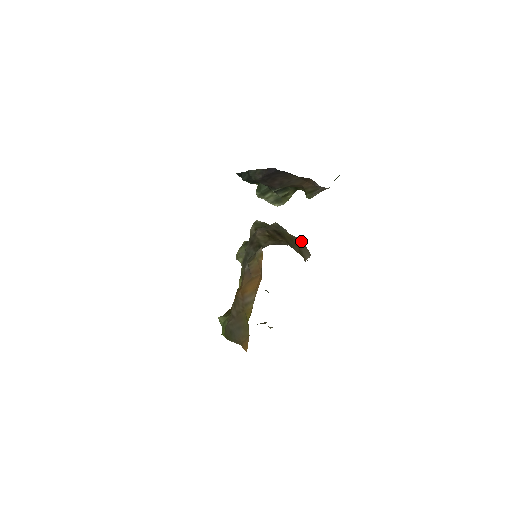
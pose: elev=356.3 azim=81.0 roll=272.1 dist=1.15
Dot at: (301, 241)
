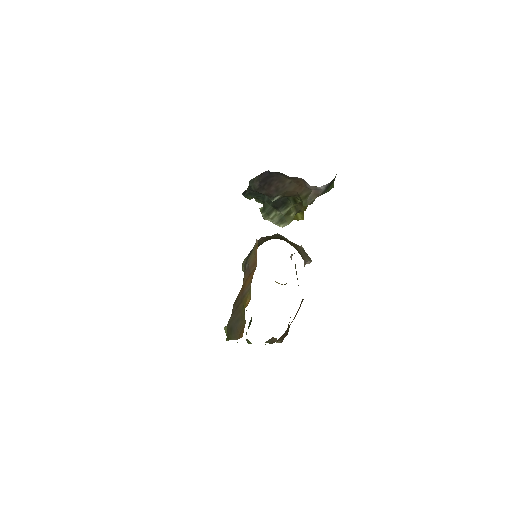
Dot at: (302, 248)
